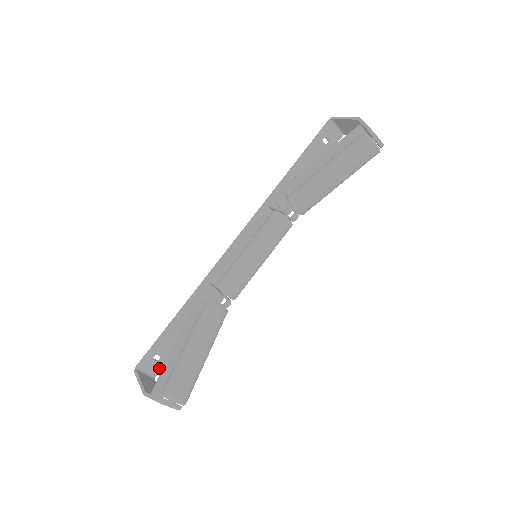
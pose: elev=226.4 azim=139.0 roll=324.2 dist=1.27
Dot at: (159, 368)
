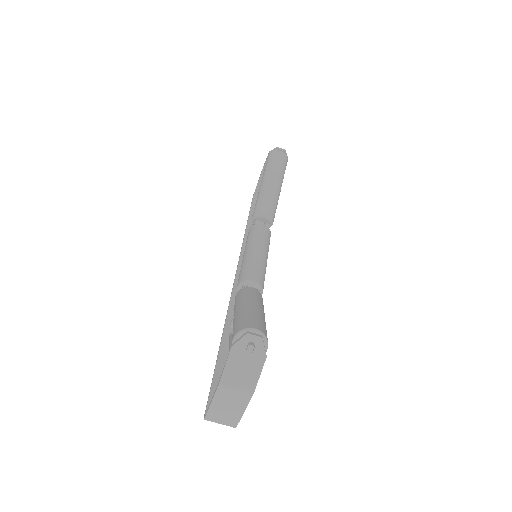
Dot at: occluded
